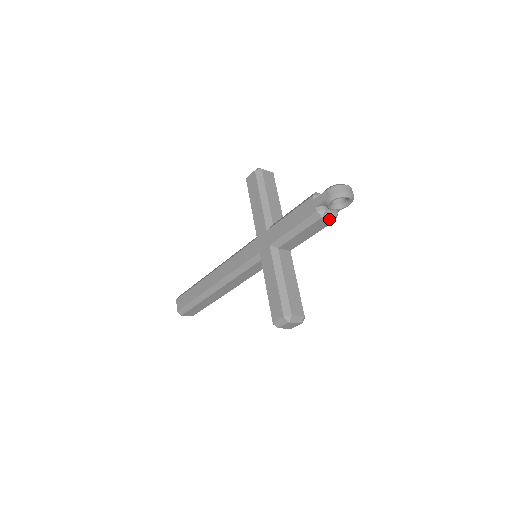
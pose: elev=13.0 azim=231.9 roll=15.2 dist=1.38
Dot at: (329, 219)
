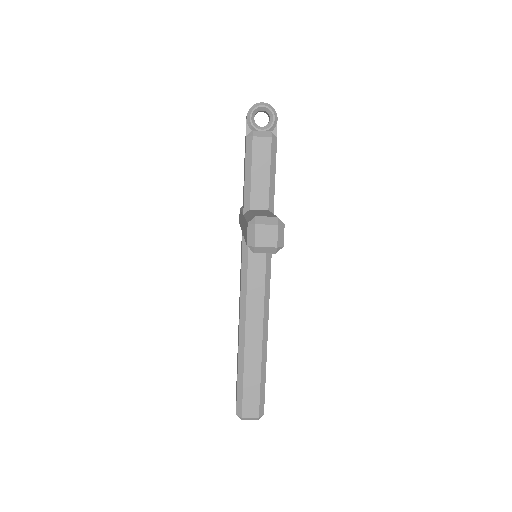
Dot at: (263, 137)
